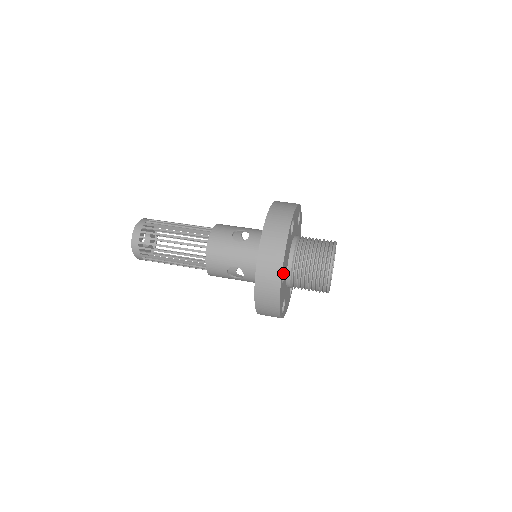
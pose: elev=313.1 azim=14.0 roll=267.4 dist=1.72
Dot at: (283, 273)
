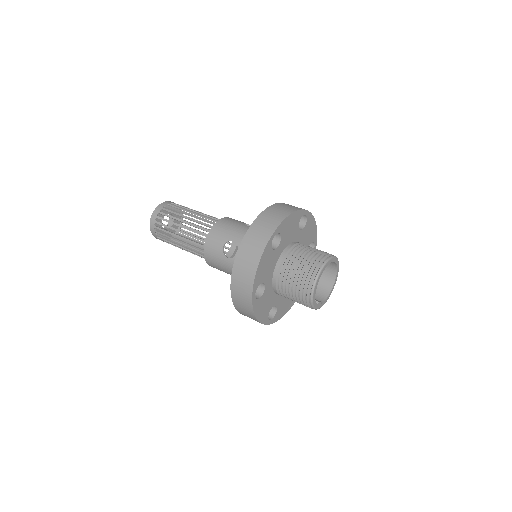
Dot at: (276, 246)
